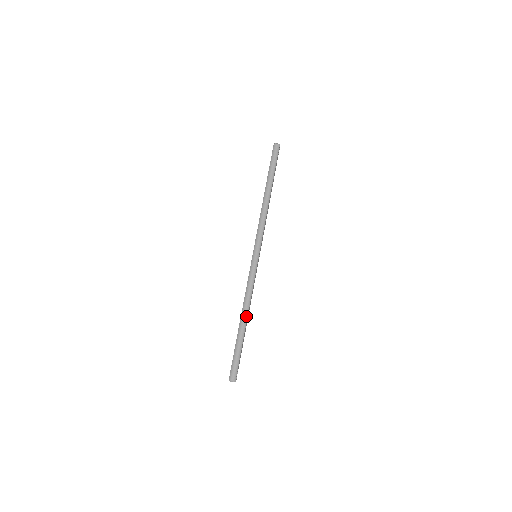
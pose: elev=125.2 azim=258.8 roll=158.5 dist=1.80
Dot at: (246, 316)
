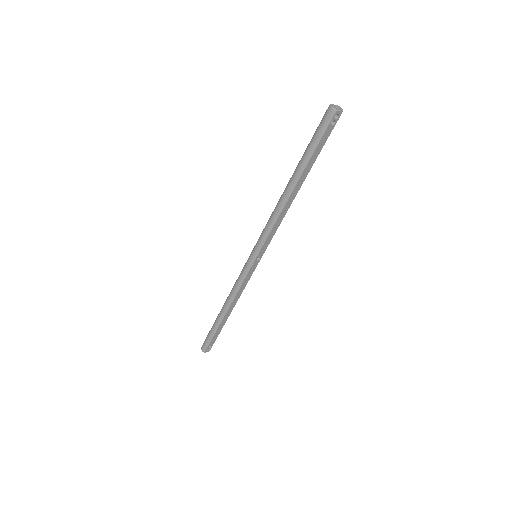
Dot at: (226, 310)
